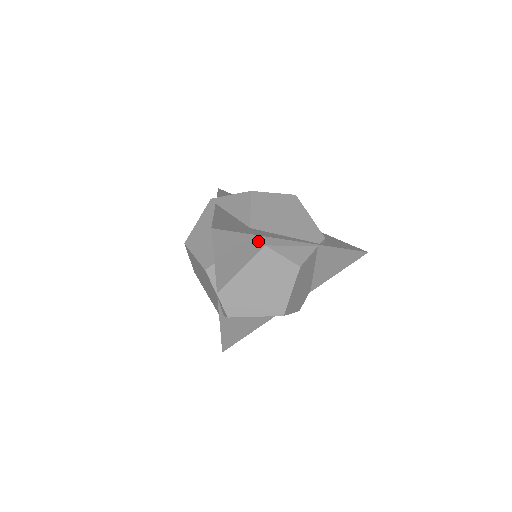
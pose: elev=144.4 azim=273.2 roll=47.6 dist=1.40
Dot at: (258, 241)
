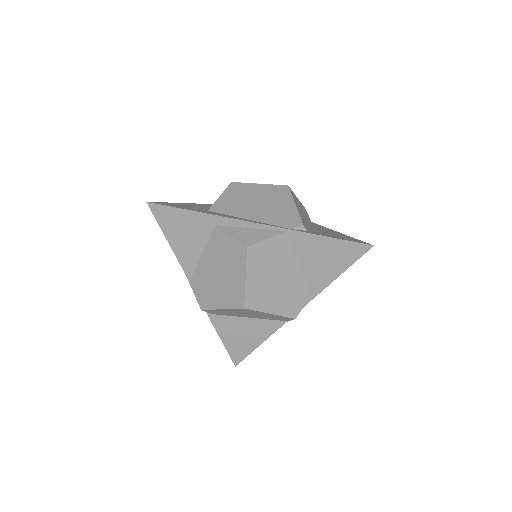
Dot at: (204, 220)
